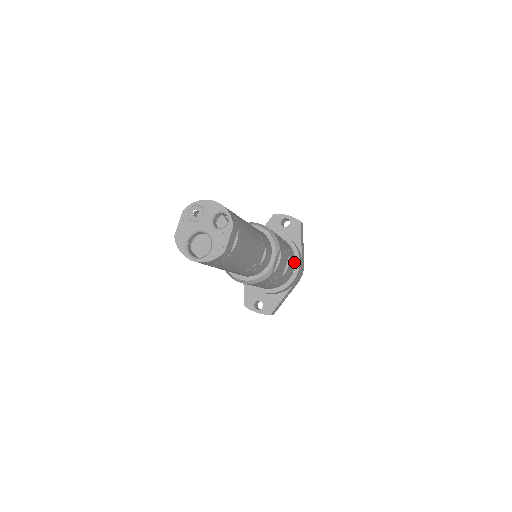
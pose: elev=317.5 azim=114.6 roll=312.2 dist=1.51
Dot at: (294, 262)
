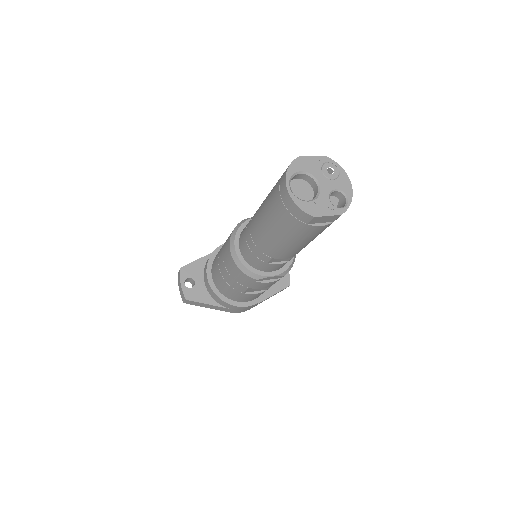
Dot at: (255, 298)
